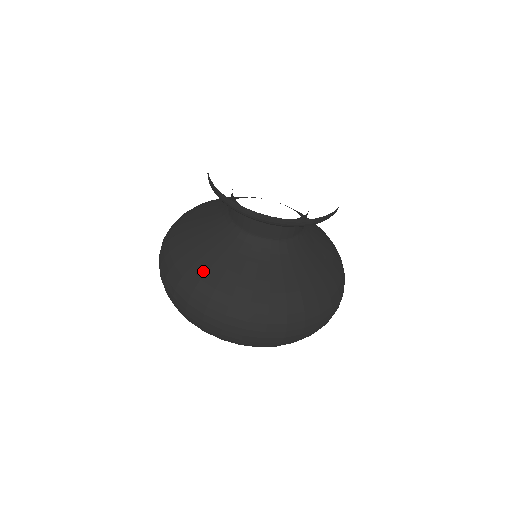
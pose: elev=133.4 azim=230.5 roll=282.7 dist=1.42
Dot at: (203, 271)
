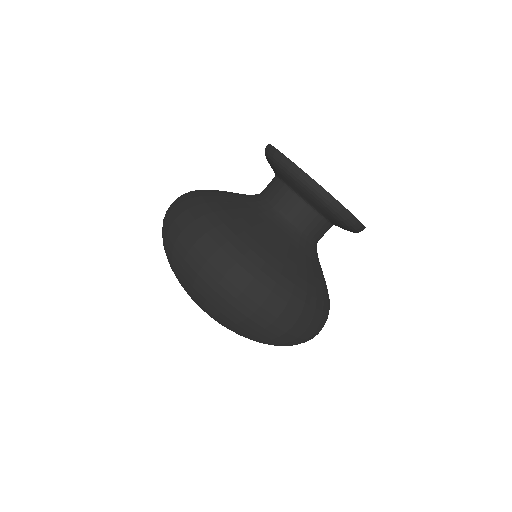
Dot at: occluded
